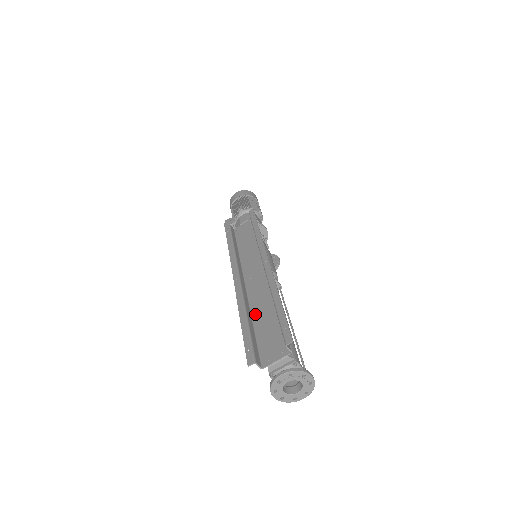
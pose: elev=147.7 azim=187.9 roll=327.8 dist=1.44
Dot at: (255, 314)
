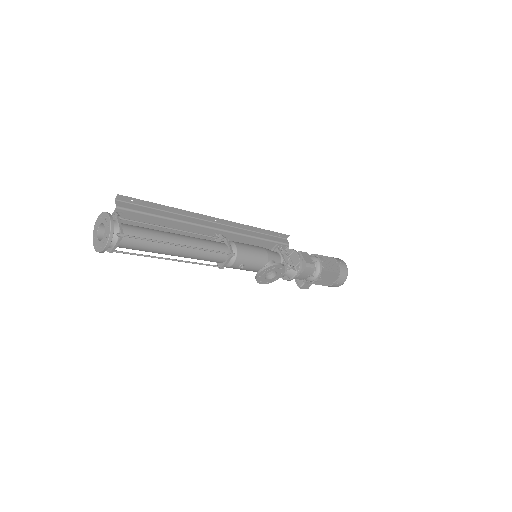
Dot at: occluded
